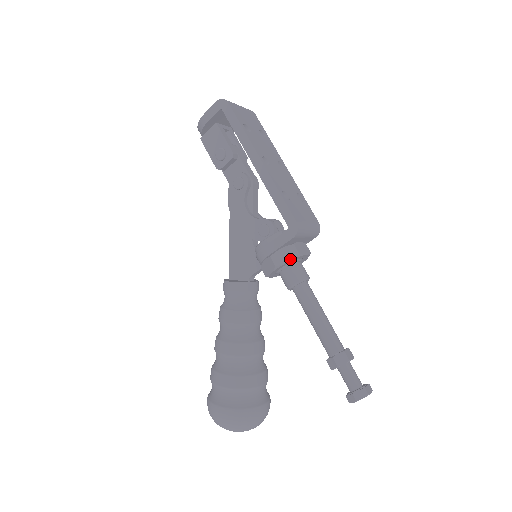
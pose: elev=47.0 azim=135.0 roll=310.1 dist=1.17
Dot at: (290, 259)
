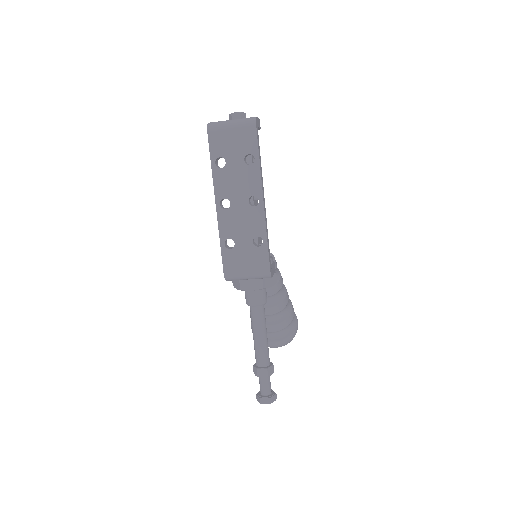
Dot at: (237, 288)
